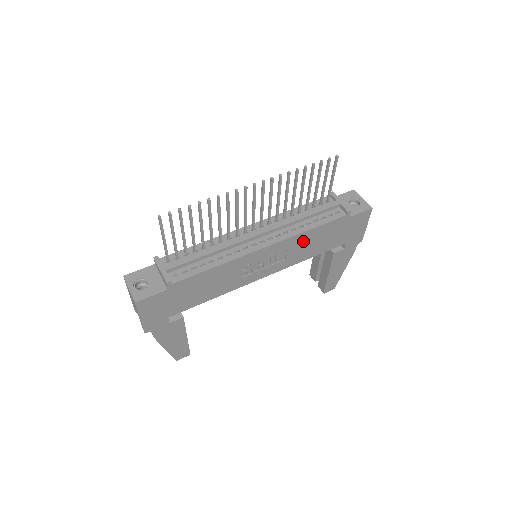
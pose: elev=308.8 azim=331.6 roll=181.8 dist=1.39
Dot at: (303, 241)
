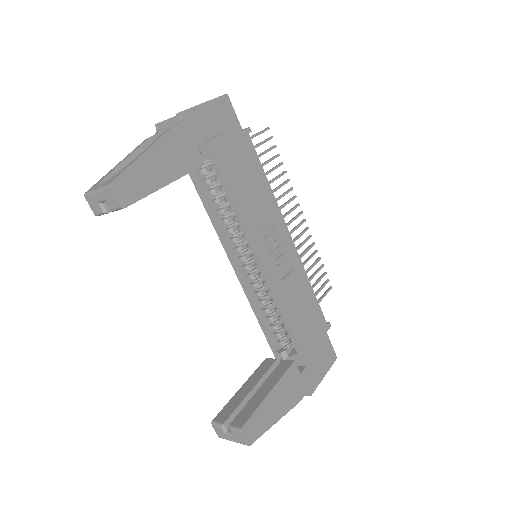
Dot at: (300, 288)
